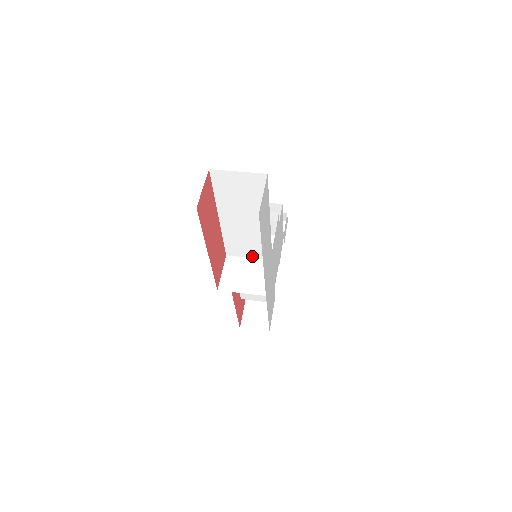
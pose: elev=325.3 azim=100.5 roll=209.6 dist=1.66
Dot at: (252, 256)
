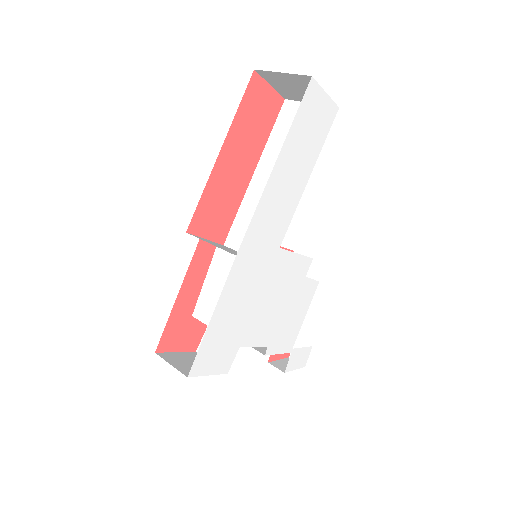
Dot at: occluded
